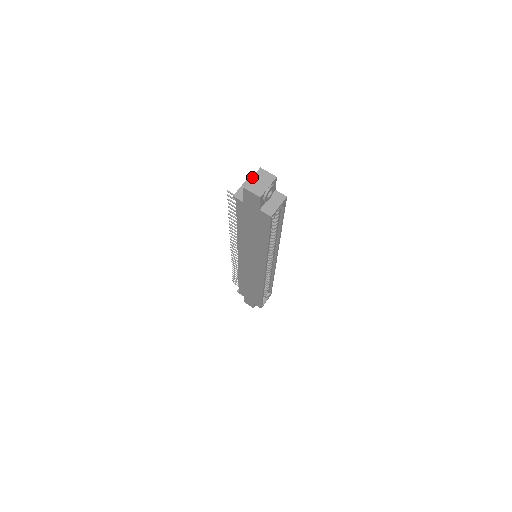
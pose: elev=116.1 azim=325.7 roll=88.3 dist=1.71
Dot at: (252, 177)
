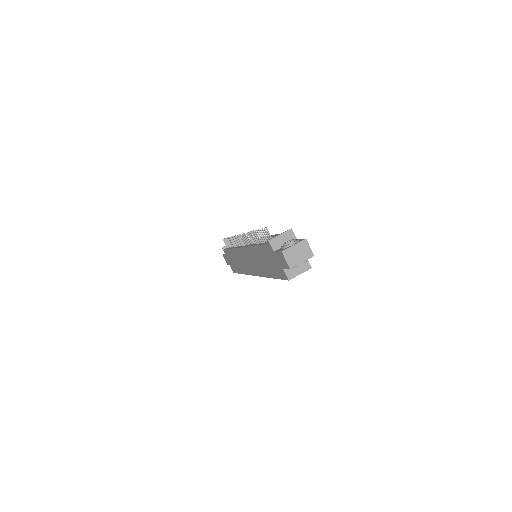
Dot at: (294, 245)
